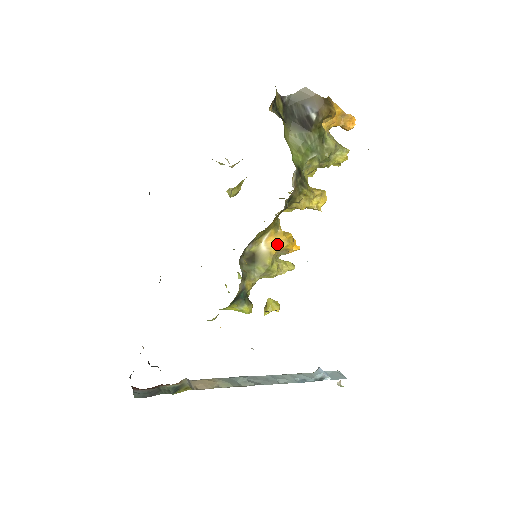
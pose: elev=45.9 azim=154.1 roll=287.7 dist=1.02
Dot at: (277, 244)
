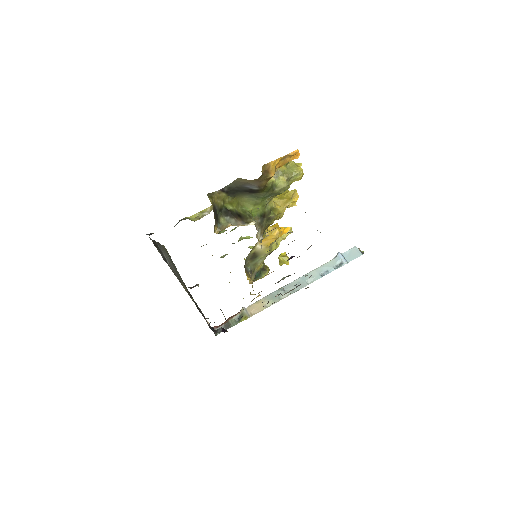
Dot at: (269, 241)
